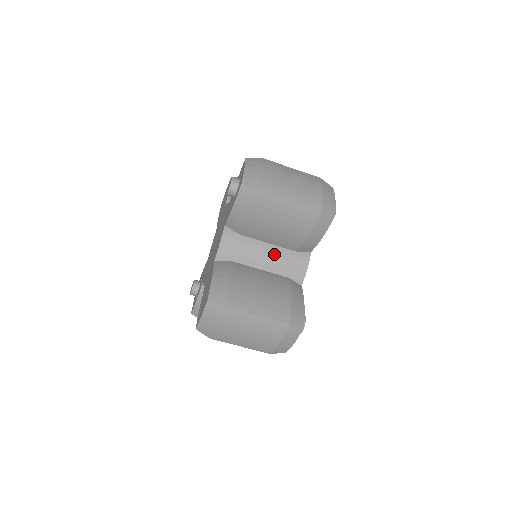
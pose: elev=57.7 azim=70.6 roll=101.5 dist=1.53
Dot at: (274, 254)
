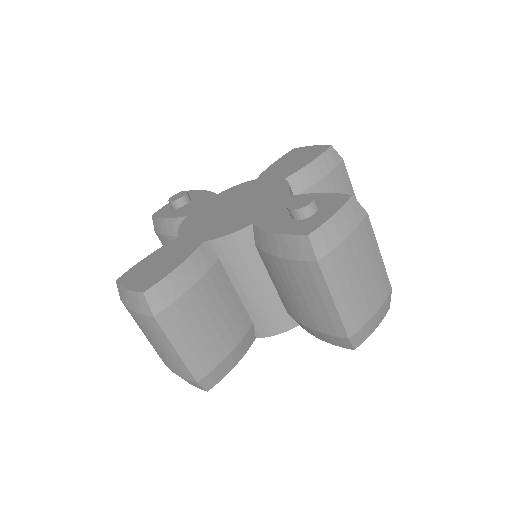
Dot at: (265, 295)
